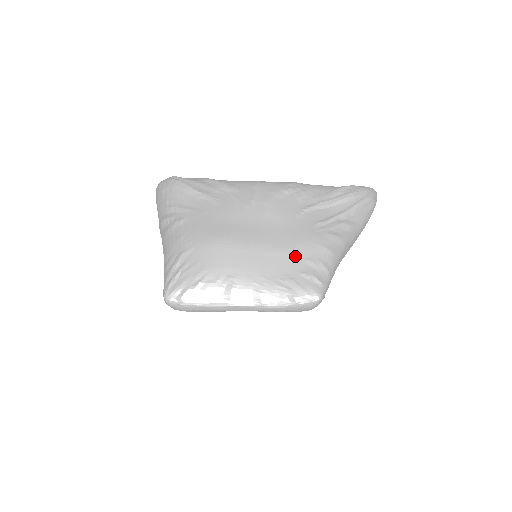
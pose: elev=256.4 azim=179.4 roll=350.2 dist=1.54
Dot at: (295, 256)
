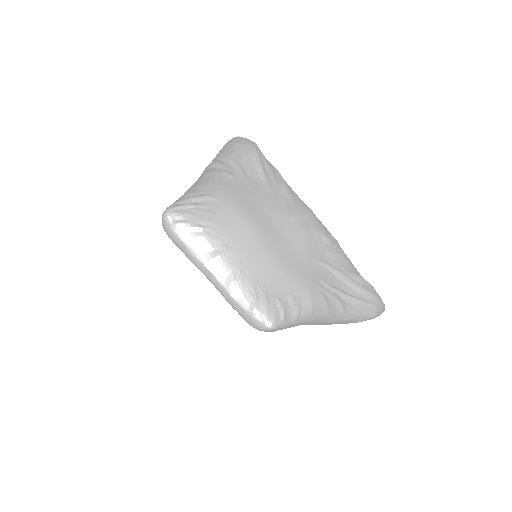
Dot at: (285, 283)
